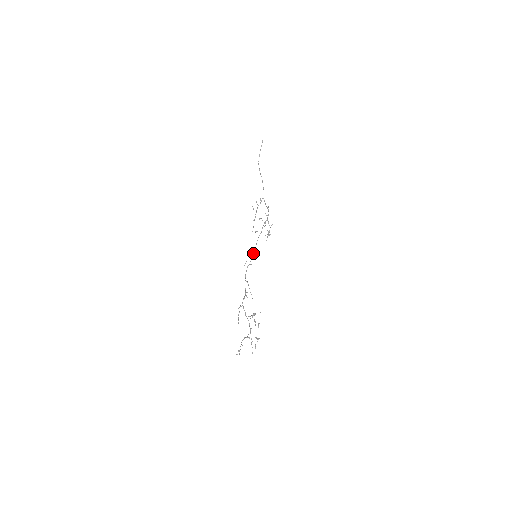
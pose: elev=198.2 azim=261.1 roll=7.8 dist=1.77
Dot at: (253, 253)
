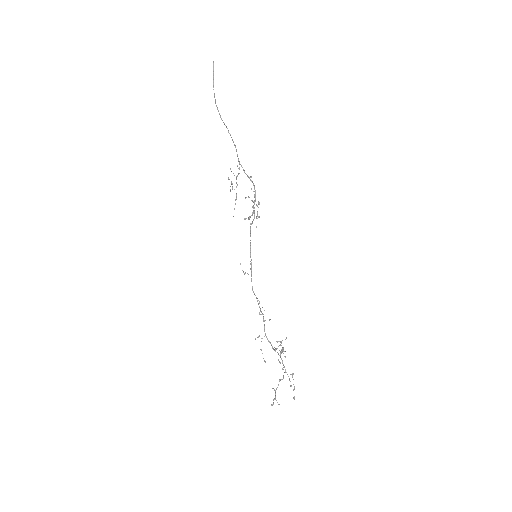
Dot at: (250, 252)
